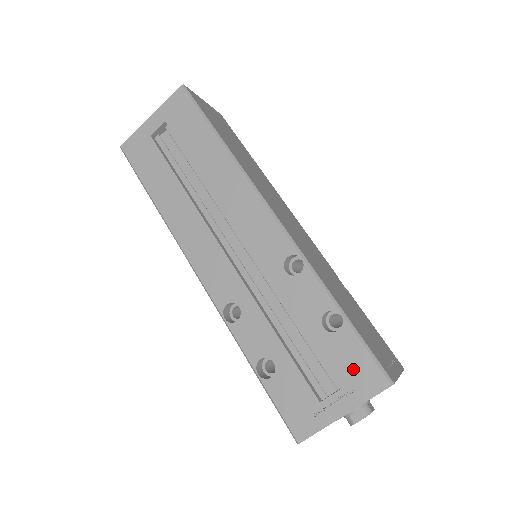
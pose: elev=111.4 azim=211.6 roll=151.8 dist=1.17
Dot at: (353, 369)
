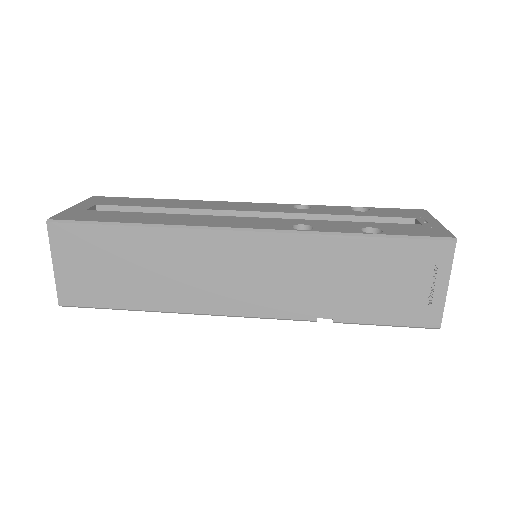
Dot at: (403, 213)
